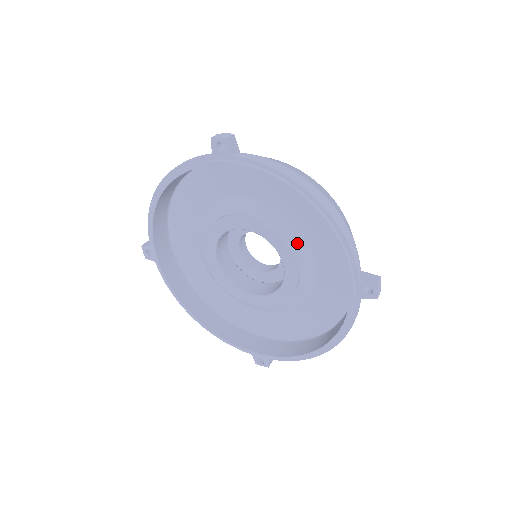
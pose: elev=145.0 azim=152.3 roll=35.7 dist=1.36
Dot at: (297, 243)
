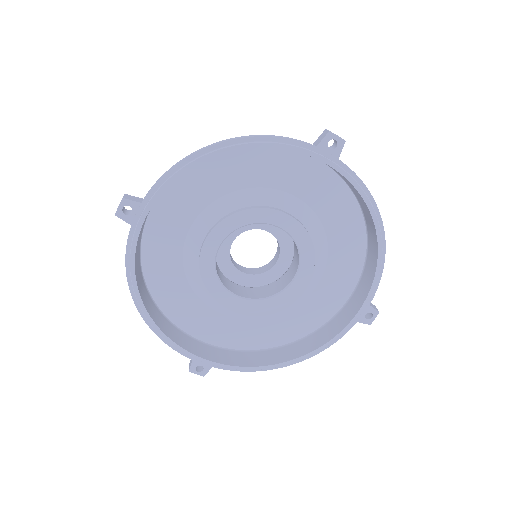
Dot at: (319, 258)
